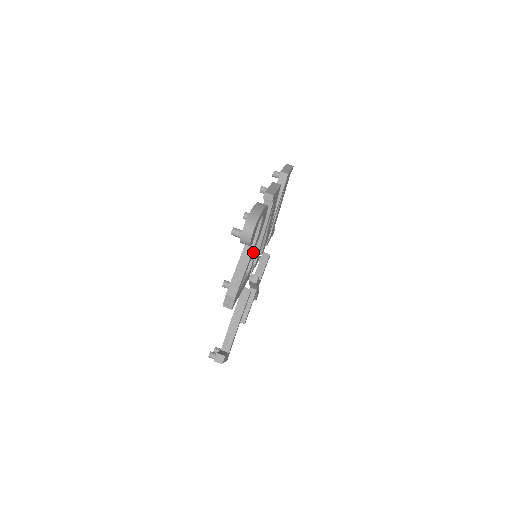
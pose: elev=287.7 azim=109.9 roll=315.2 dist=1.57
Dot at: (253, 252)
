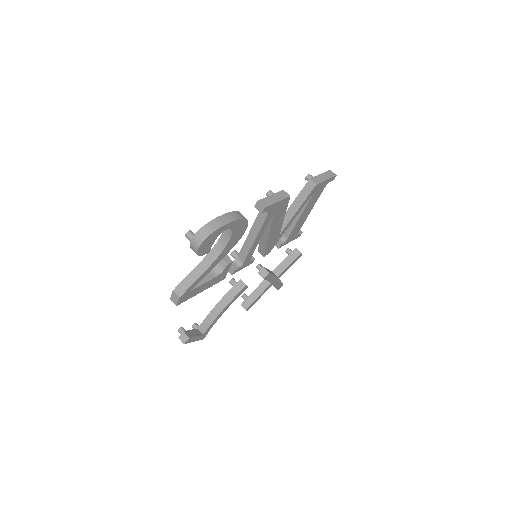
Dot at: (221, 258)
